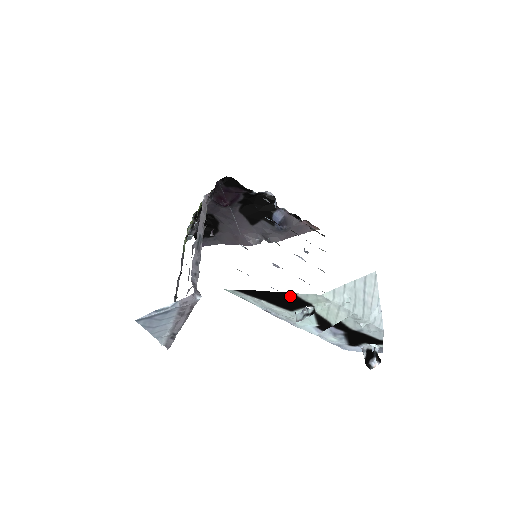
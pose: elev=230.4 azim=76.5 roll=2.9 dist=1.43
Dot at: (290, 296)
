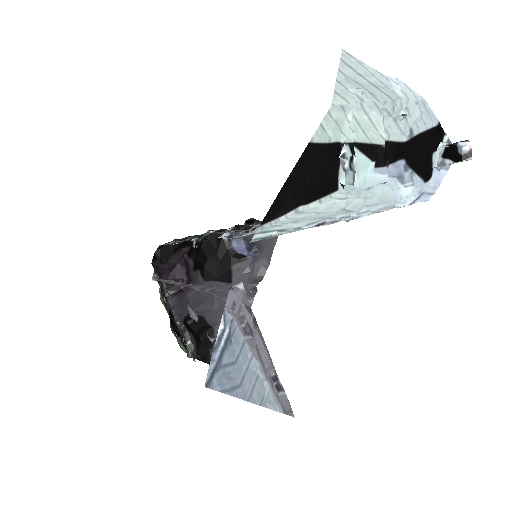
Dot at: (312, 155)
